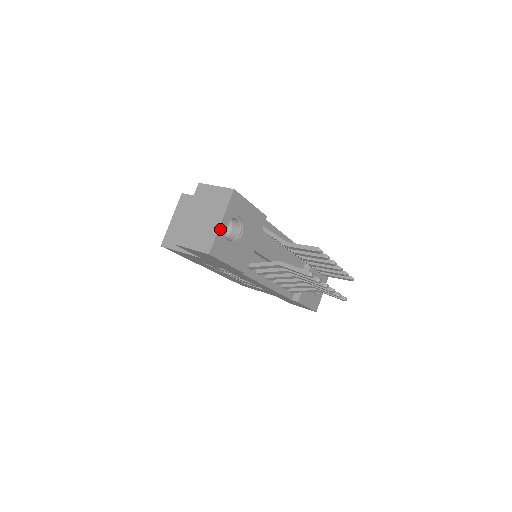
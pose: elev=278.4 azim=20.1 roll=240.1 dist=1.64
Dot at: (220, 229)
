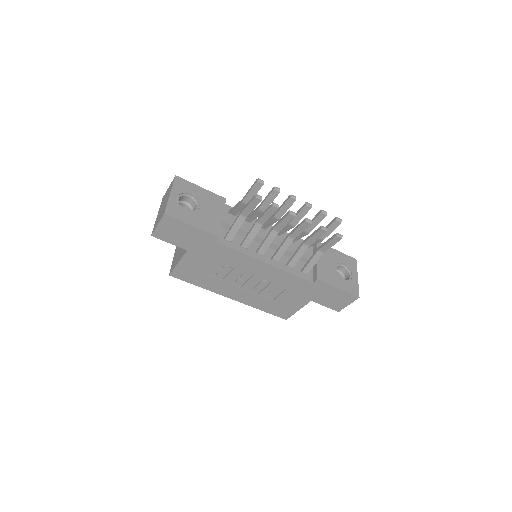
Dot at: (171, 199)
